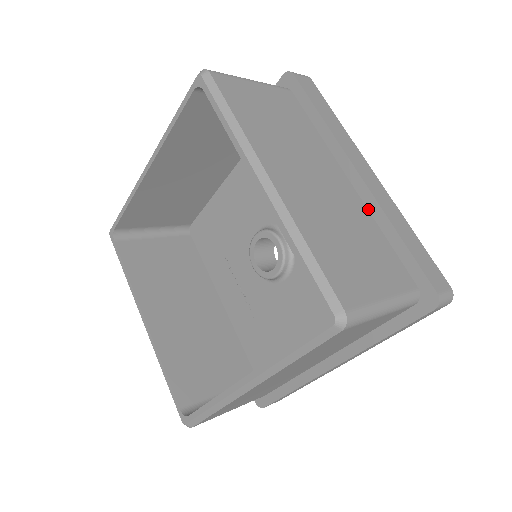
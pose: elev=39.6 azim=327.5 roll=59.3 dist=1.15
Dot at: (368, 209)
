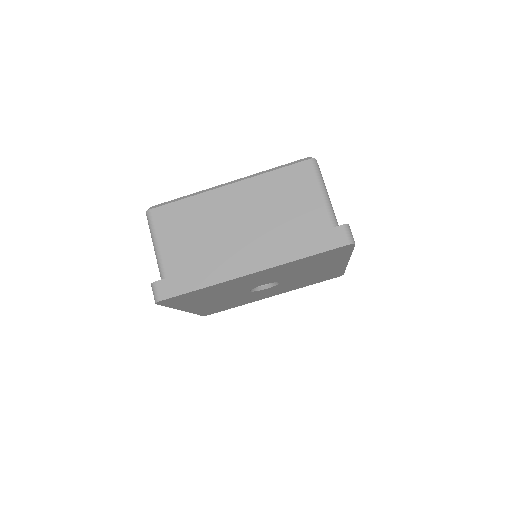
Dot at: occluded
